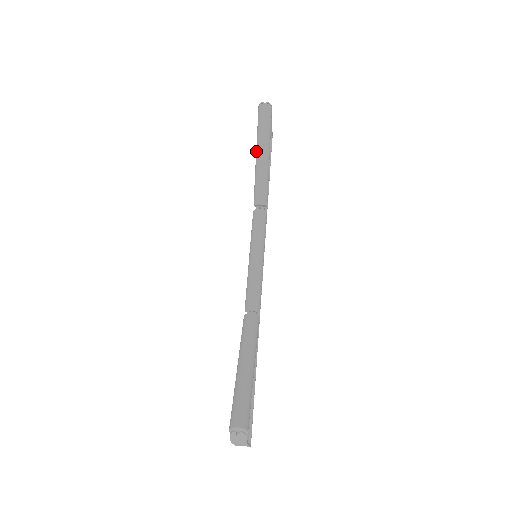
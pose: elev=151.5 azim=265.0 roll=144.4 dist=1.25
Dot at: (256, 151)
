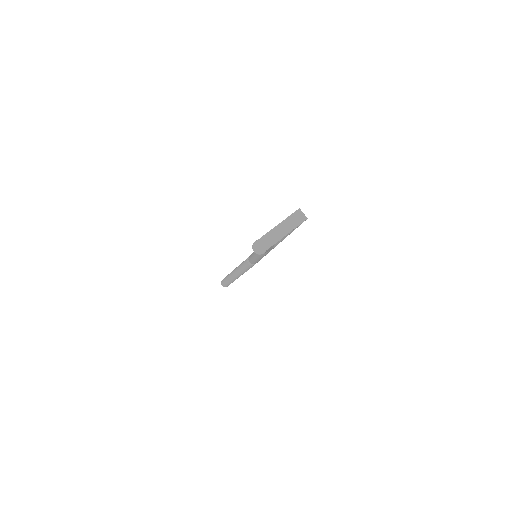
Dot at: occluded
